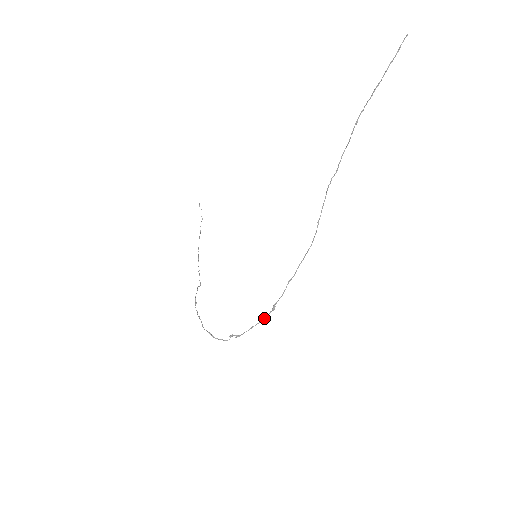
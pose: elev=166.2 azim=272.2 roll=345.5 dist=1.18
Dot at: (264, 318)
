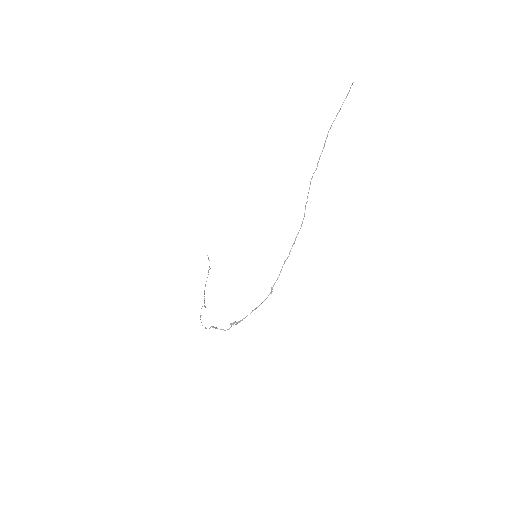
Dot at: (263, 301)
